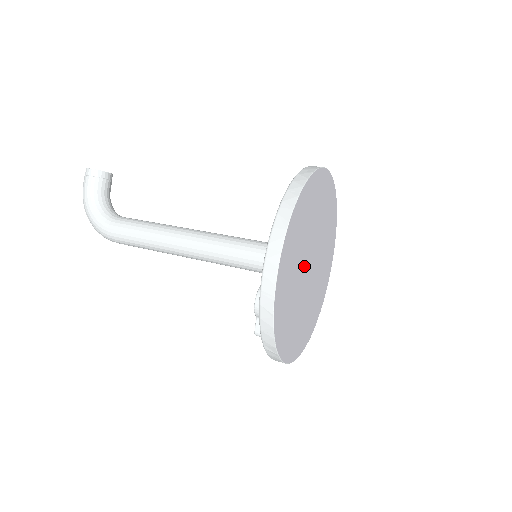
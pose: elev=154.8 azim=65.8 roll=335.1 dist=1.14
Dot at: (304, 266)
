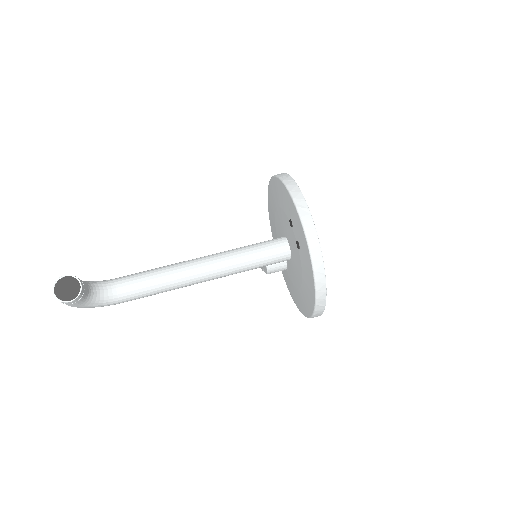
Dot at: occluded
